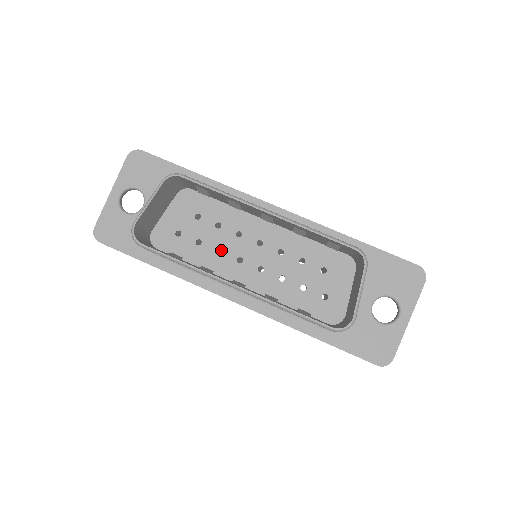
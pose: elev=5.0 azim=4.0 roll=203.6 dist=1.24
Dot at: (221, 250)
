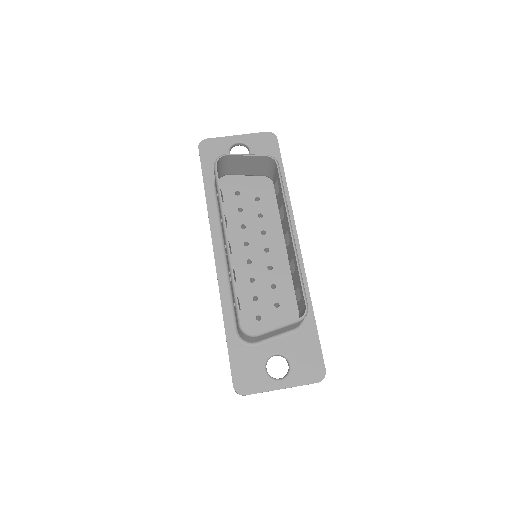
Dot at: occluded
